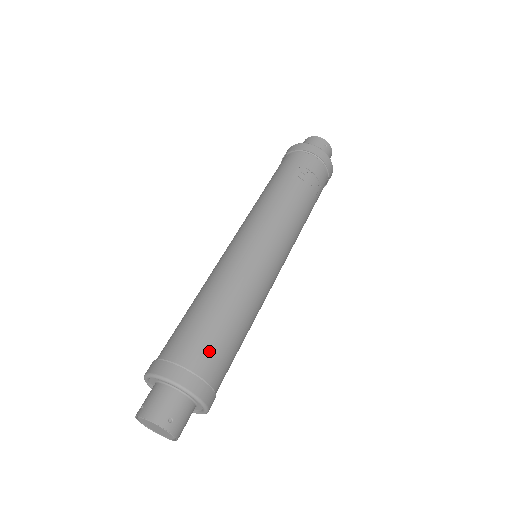
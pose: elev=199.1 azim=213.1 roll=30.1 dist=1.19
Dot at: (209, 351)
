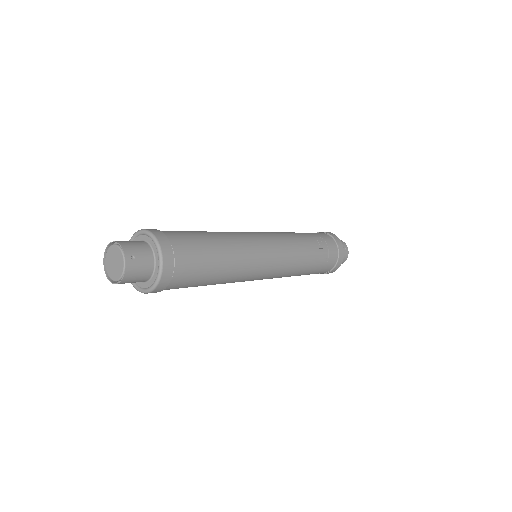
Dot at: (191, 249)
